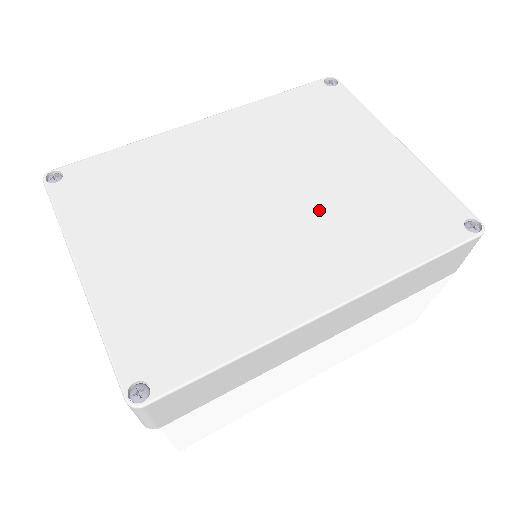
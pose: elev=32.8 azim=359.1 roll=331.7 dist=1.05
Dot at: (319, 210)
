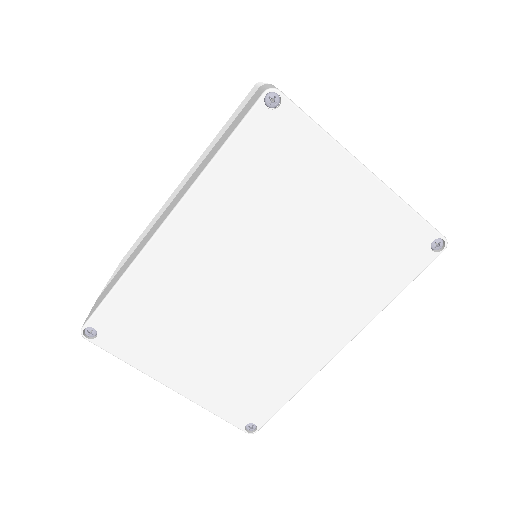
Dot at: (312, 280)
